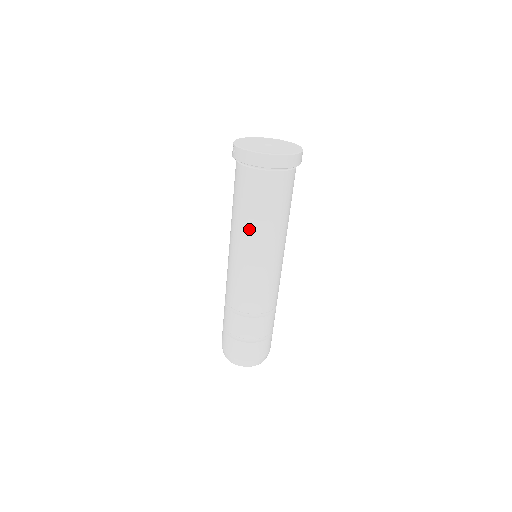
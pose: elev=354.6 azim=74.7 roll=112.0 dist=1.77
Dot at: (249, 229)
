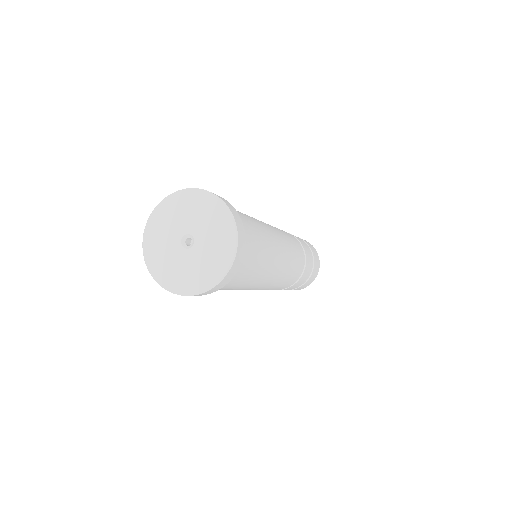
Dot at: occluded
